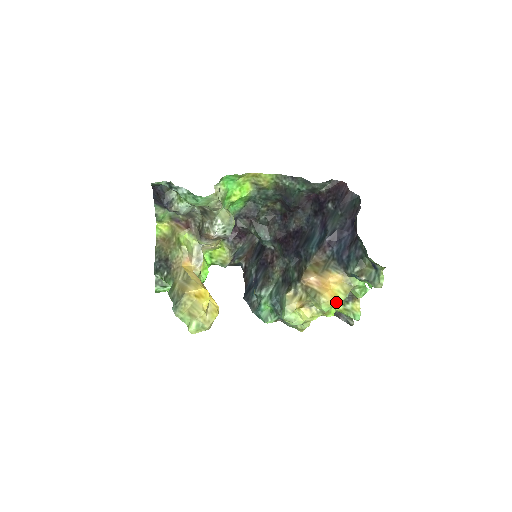
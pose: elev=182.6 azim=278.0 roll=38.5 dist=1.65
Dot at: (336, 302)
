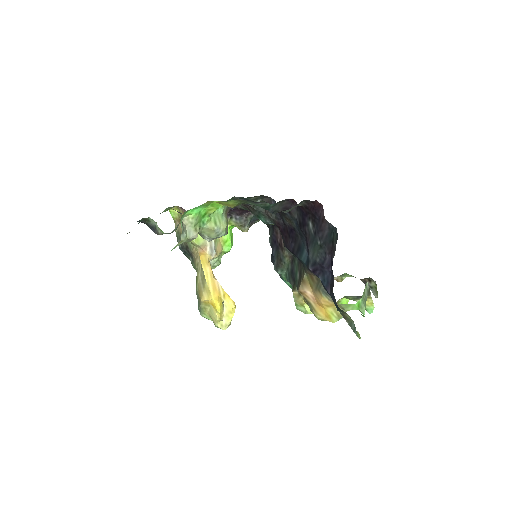
Dot at: occluded
